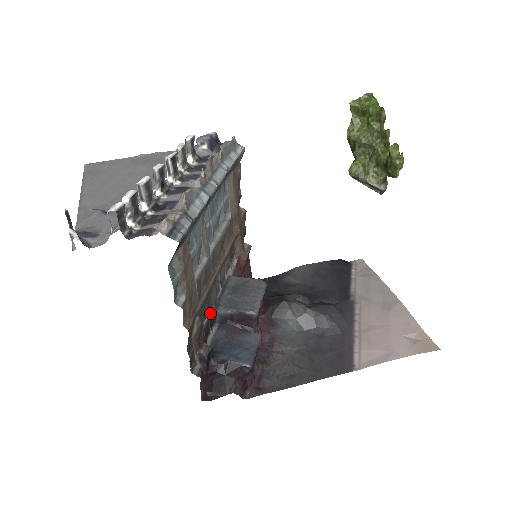
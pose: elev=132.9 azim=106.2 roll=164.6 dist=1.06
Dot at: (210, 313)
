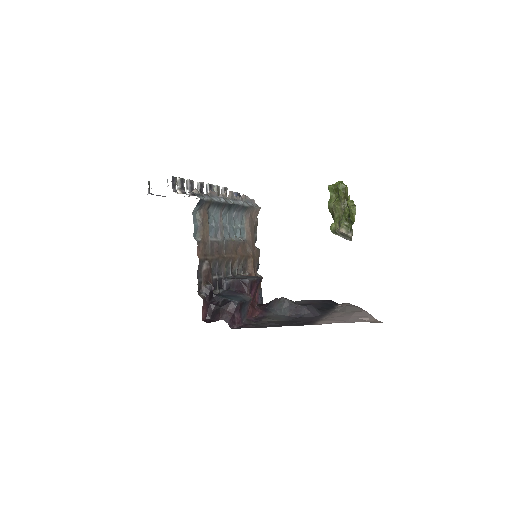
Dot at: (219, 278)
